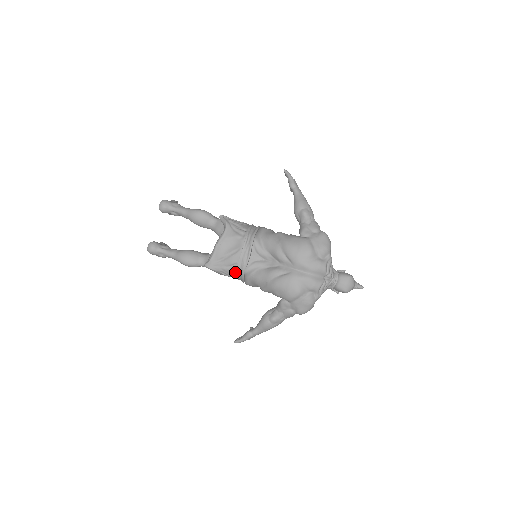
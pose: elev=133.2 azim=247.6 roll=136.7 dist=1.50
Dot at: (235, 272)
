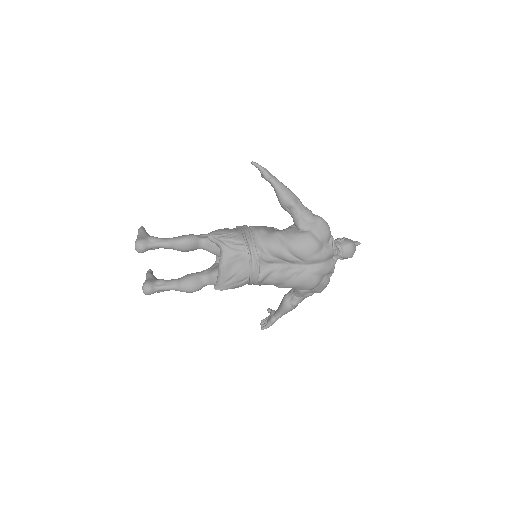
Dot at: (247, 283)
